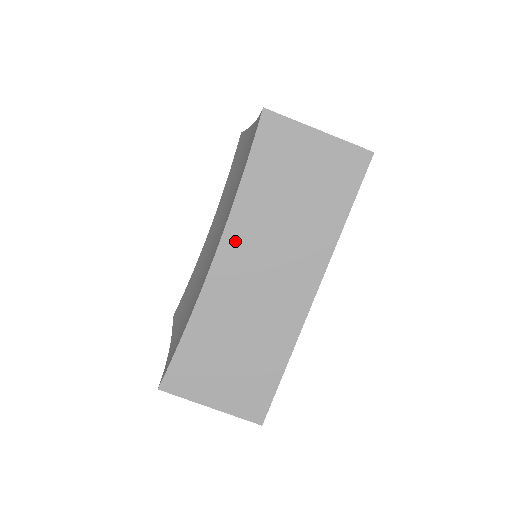
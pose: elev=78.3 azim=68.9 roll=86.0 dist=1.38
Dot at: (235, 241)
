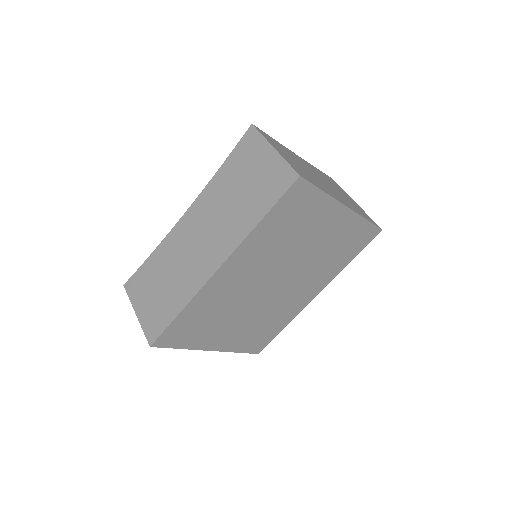
Dot at: (198, 208)
